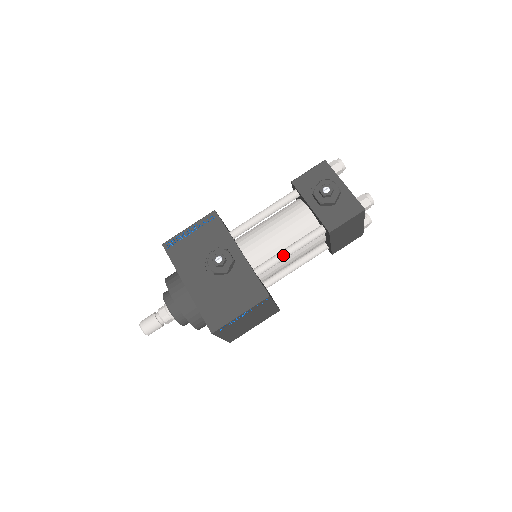
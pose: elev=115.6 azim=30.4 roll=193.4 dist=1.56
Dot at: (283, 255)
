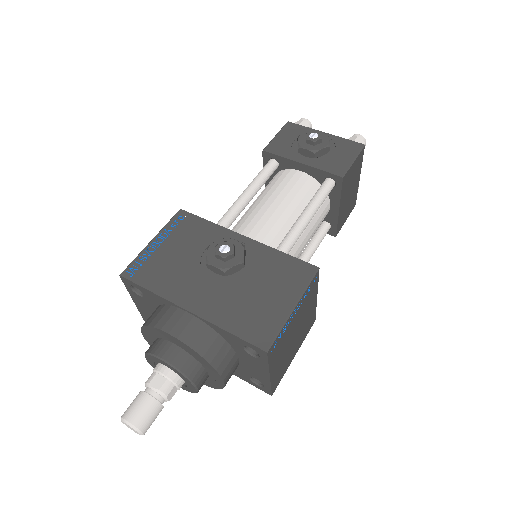
Dot at: (302, 223)
